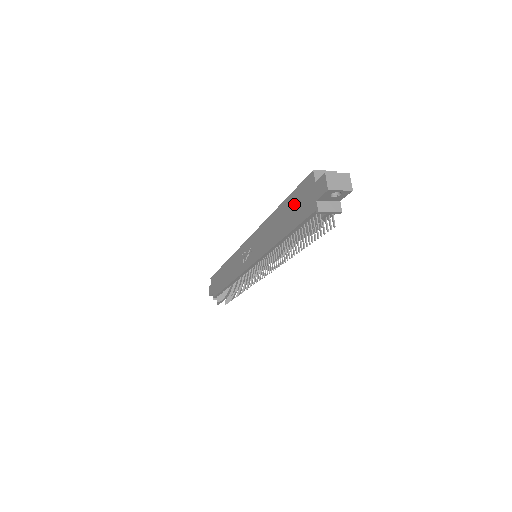
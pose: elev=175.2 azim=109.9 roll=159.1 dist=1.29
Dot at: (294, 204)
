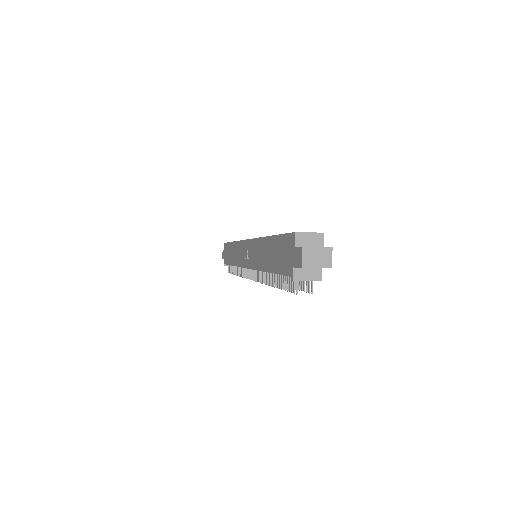
Dot at: (279, 249)
